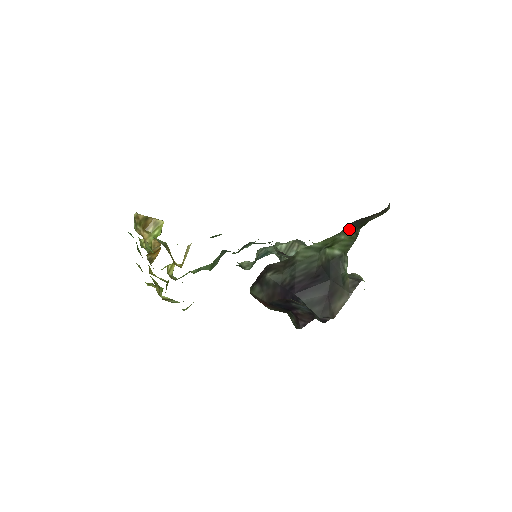
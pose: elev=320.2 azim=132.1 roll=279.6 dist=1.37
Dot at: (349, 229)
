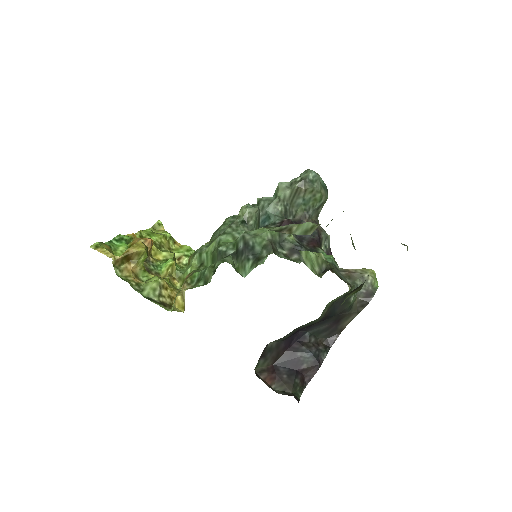
Dot at: (352, 291)
